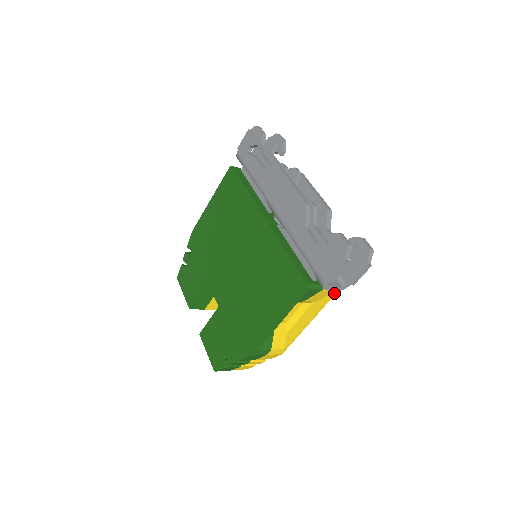
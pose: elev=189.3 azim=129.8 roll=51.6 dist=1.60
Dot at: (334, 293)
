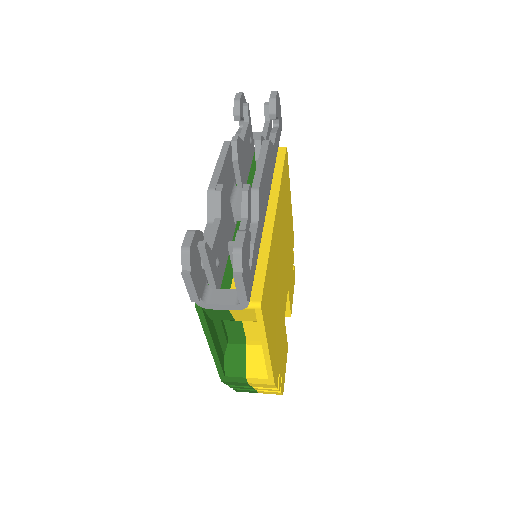
Dot at: (258, 311)
